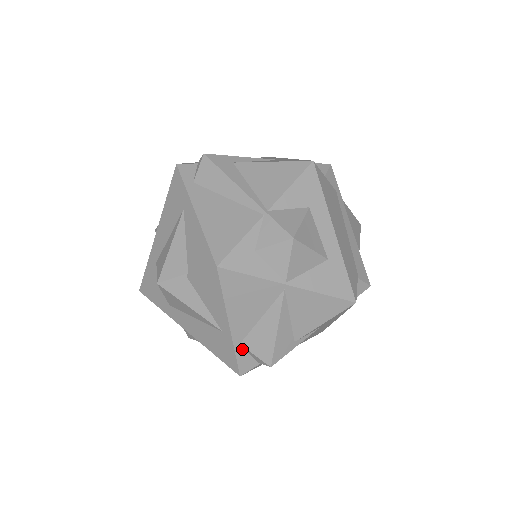
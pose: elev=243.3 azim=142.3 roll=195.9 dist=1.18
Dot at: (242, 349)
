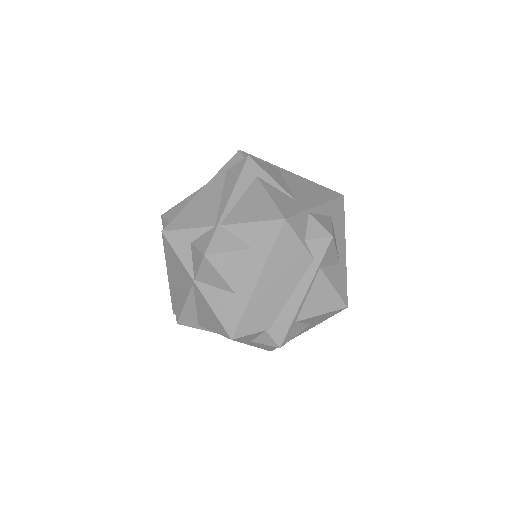
Dot at: occluded
